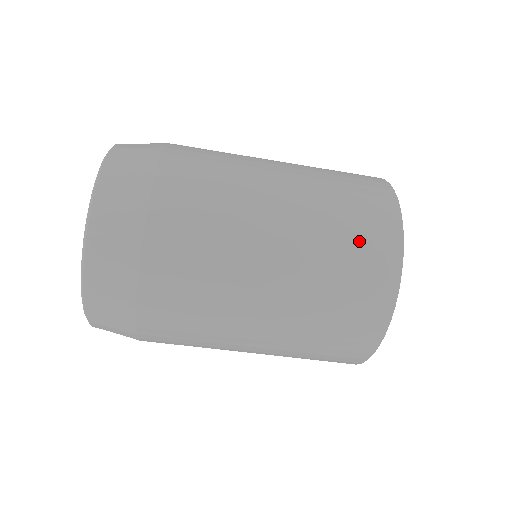
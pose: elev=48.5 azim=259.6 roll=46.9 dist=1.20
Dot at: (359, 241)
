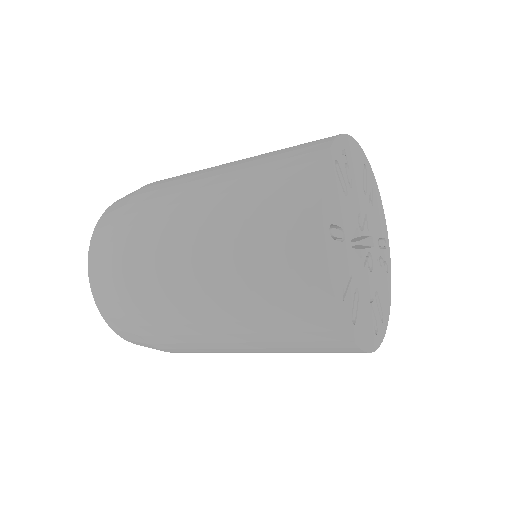
Dot at: (297, 326)
